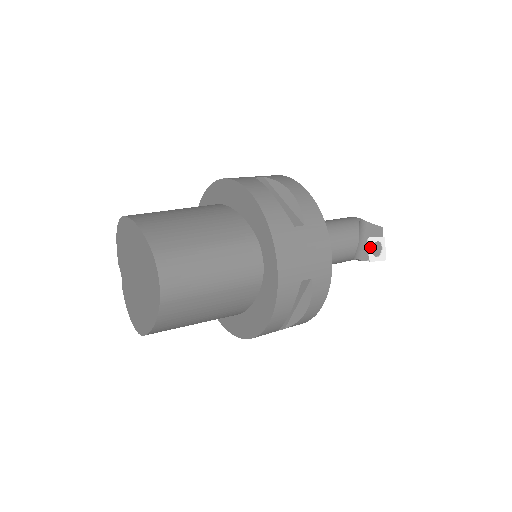
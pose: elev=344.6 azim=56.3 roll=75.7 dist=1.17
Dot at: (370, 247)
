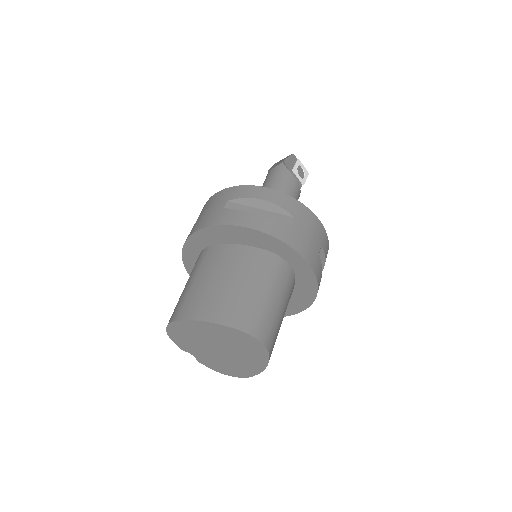
Dot at: (297, 175)
